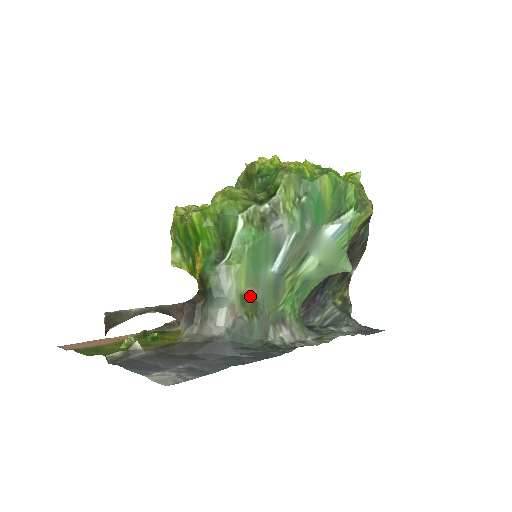
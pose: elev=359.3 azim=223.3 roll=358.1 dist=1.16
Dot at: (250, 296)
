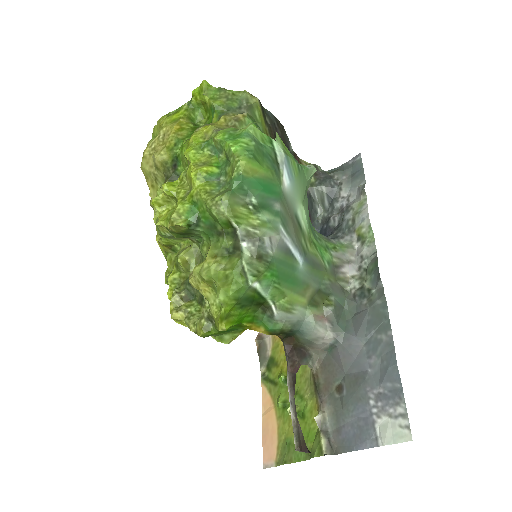
Dot at: (312, 295)
